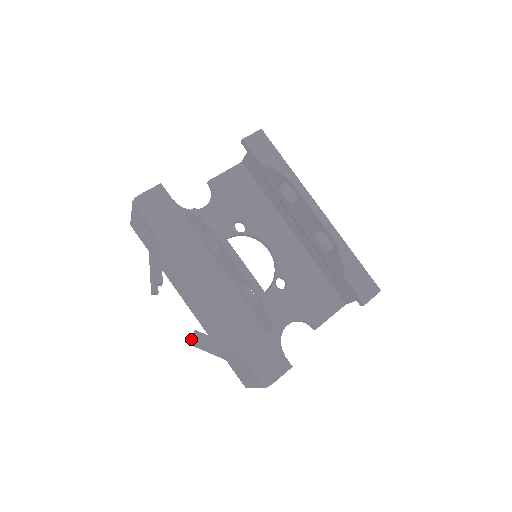
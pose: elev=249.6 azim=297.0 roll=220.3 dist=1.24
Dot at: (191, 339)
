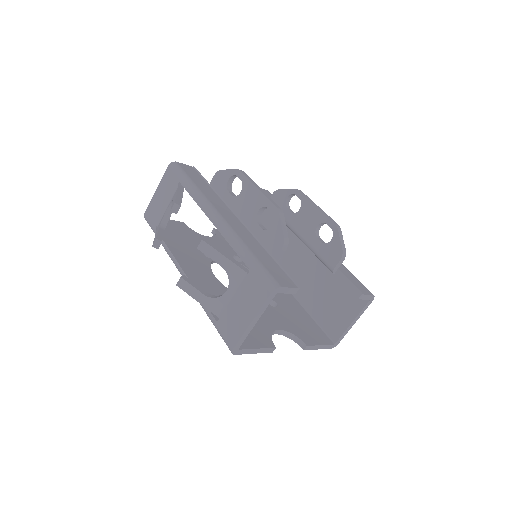
Dot at: (186, 278)
